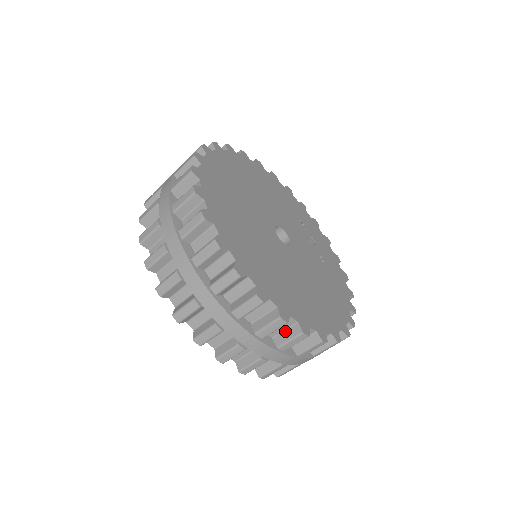
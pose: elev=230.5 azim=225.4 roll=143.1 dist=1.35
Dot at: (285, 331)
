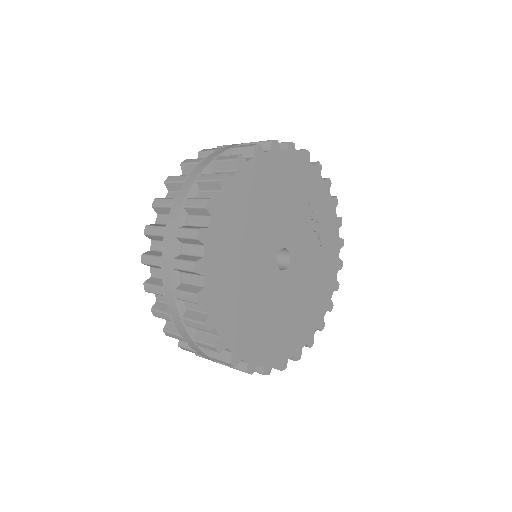
Dot at: occluded
